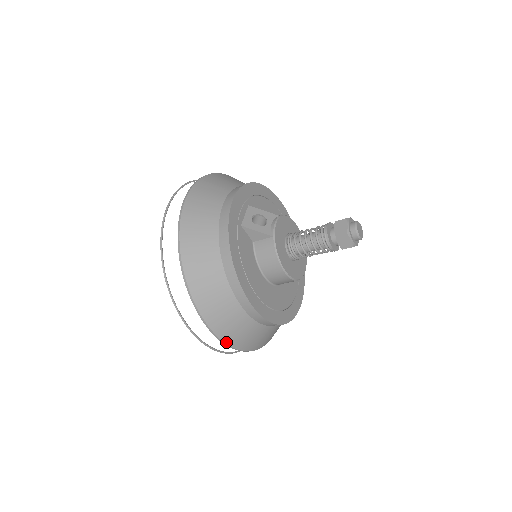
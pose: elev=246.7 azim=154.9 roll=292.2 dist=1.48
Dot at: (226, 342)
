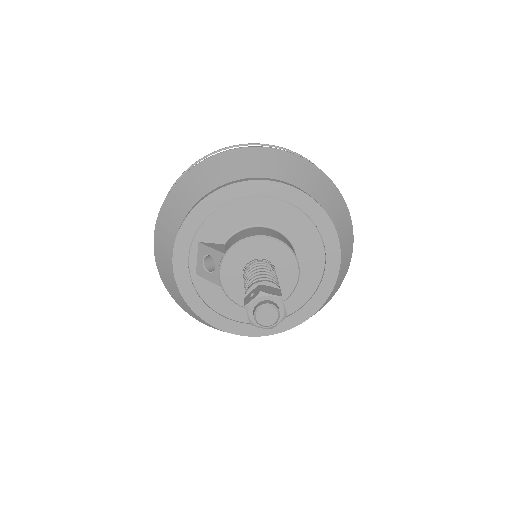
Dot at: occluded
